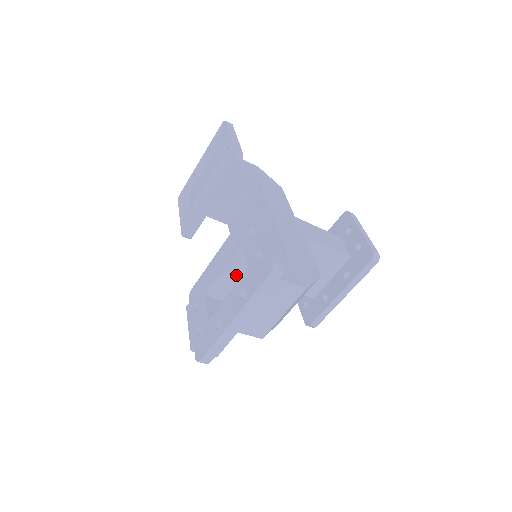
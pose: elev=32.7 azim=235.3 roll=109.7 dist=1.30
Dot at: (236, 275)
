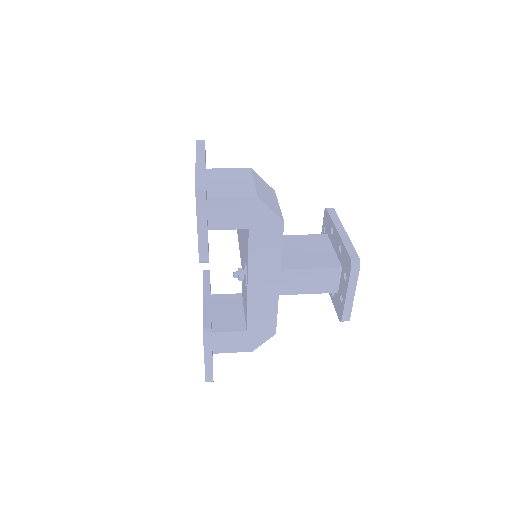
Dot at: (215, 314)
